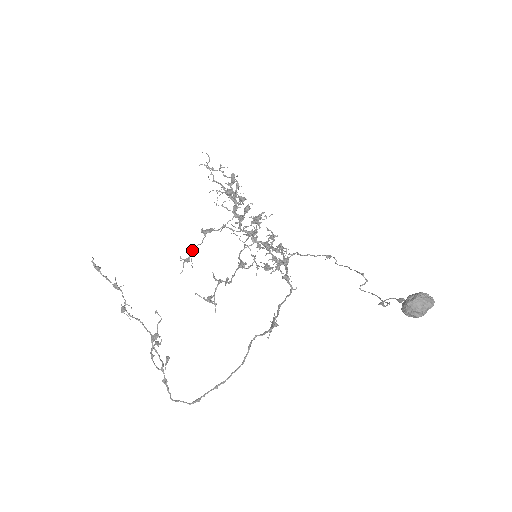
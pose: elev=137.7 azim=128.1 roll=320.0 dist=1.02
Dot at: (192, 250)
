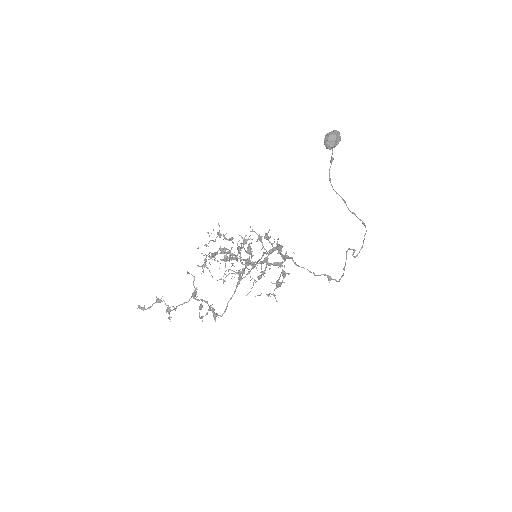
Dot at: (205, 259)
